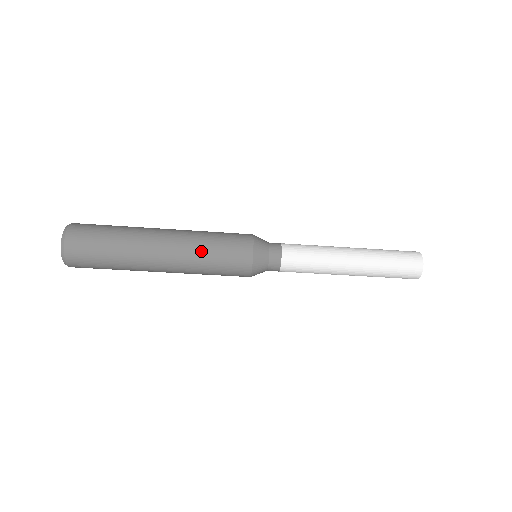
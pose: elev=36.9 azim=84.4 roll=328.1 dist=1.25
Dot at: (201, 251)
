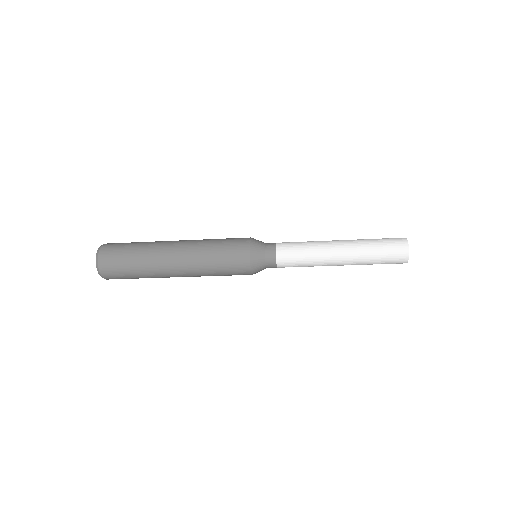
Dot at: (206, 251)
